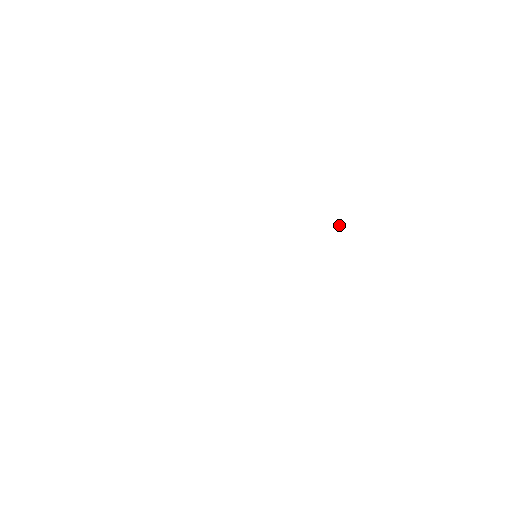
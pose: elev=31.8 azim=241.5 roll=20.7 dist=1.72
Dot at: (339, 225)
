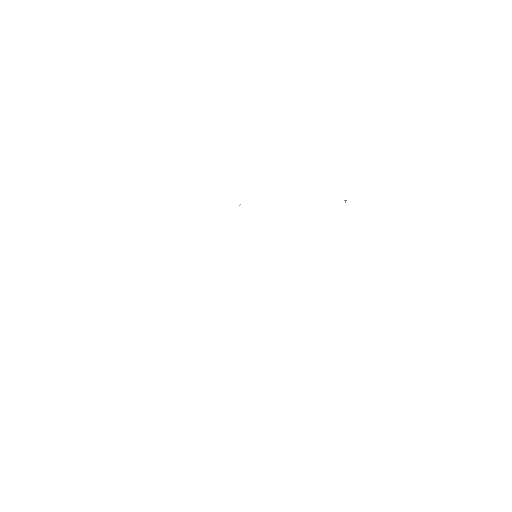
Dot at: (345, 200)
